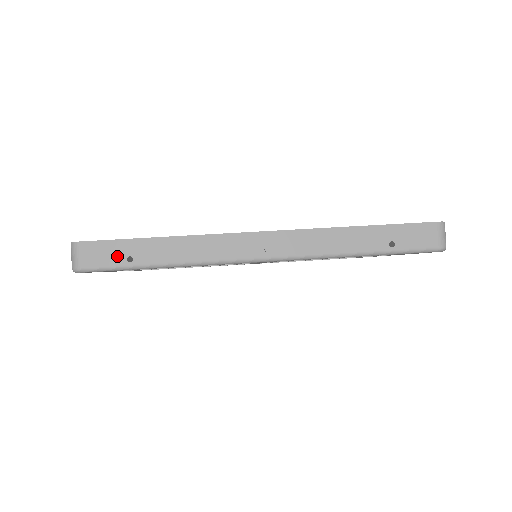
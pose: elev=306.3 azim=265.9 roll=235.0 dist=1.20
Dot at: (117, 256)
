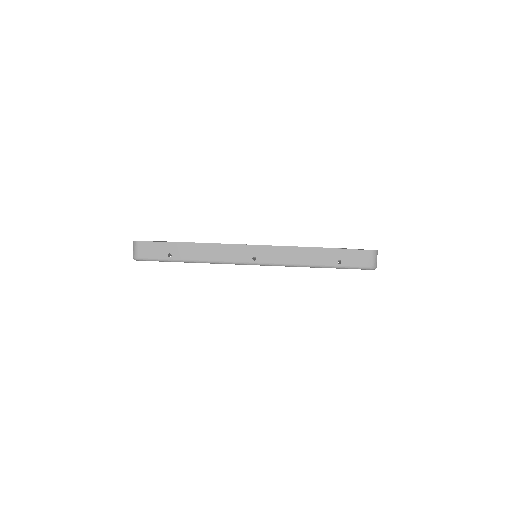
Dot at: (162, 252)
